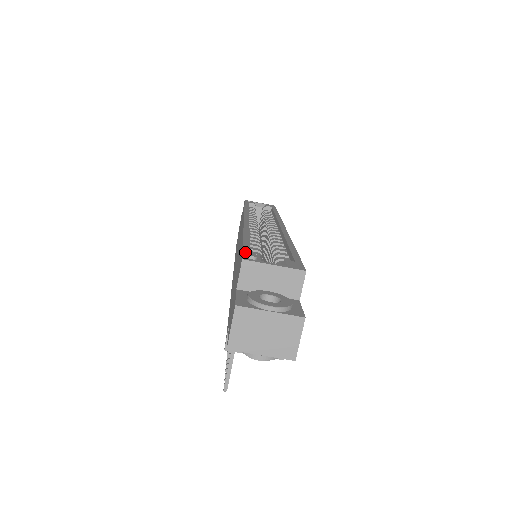
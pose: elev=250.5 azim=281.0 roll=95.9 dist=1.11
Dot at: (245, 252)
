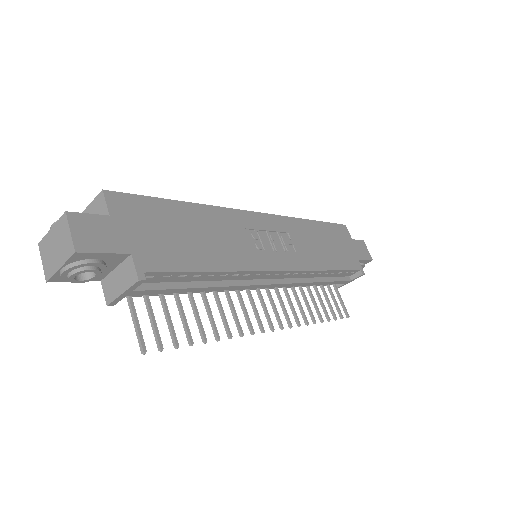
Dot at: occluded
